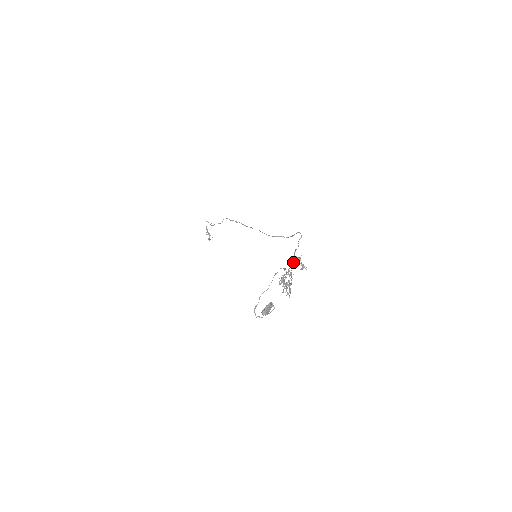
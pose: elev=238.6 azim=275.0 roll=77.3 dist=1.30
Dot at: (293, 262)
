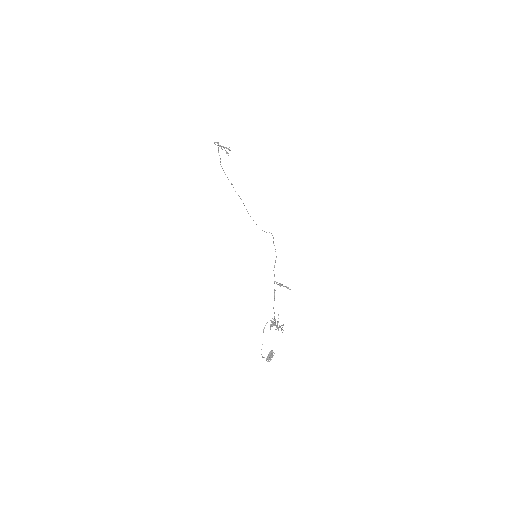
Dot at: (279, 285)
